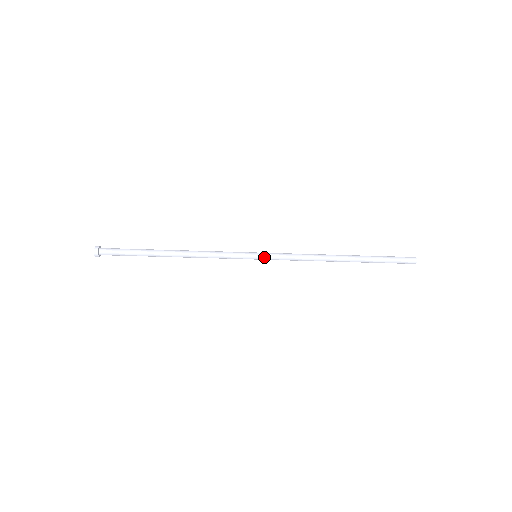
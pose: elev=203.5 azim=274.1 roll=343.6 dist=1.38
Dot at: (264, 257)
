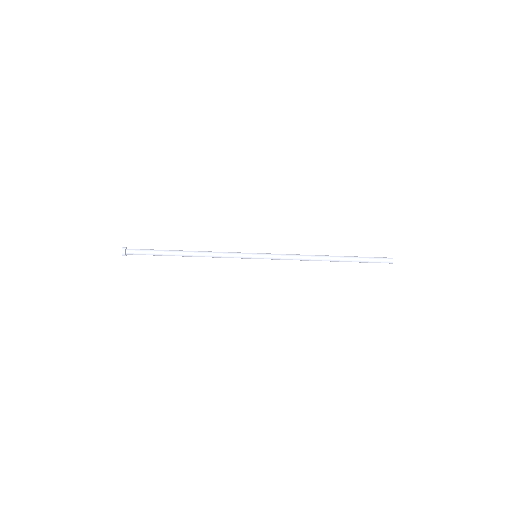
Dot at: (263, 254)
